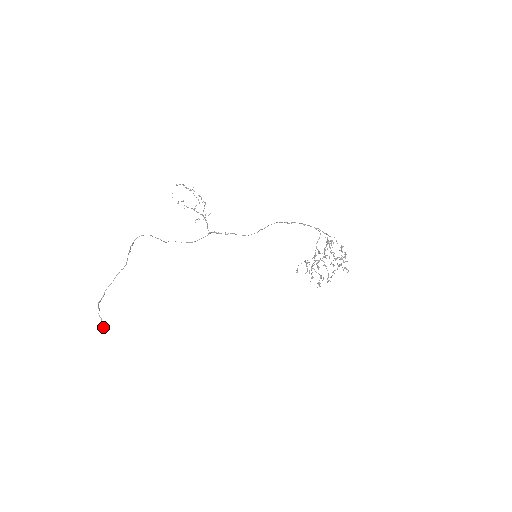
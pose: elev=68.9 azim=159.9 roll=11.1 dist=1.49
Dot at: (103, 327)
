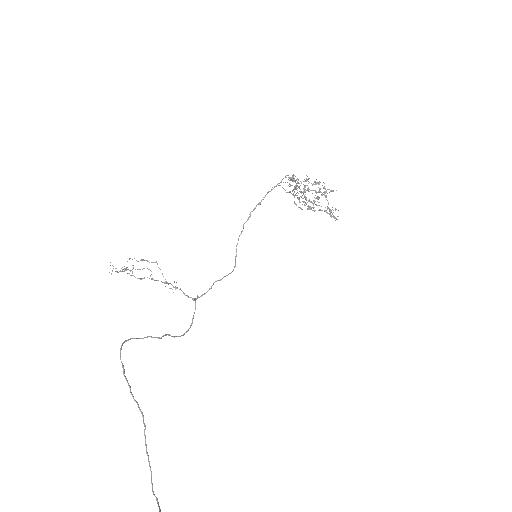
Dot at: out of frame
